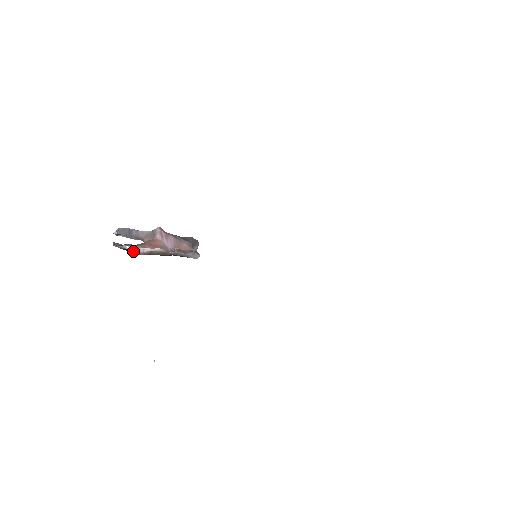
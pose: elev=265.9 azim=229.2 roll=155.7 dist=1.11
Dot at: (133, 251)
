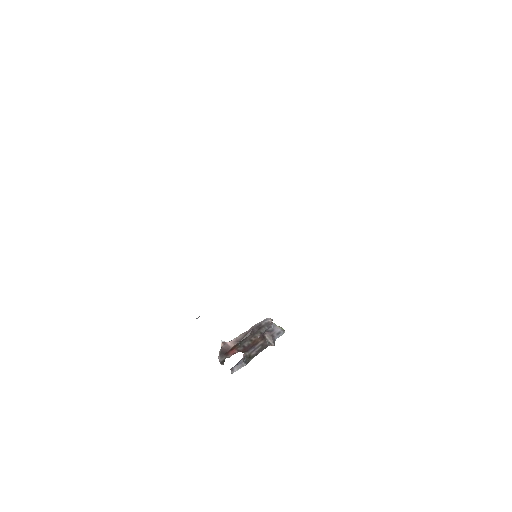
Dot at: (221, 344)
